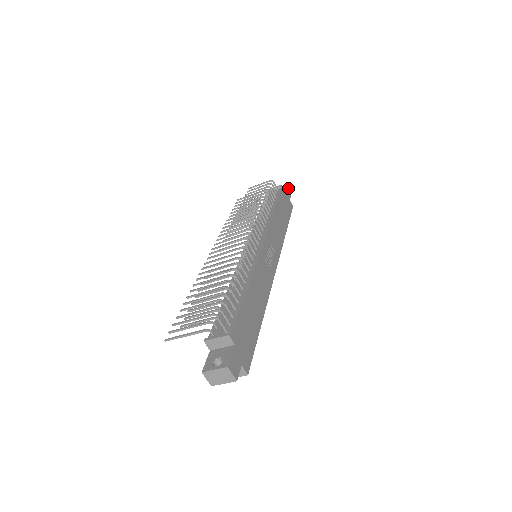
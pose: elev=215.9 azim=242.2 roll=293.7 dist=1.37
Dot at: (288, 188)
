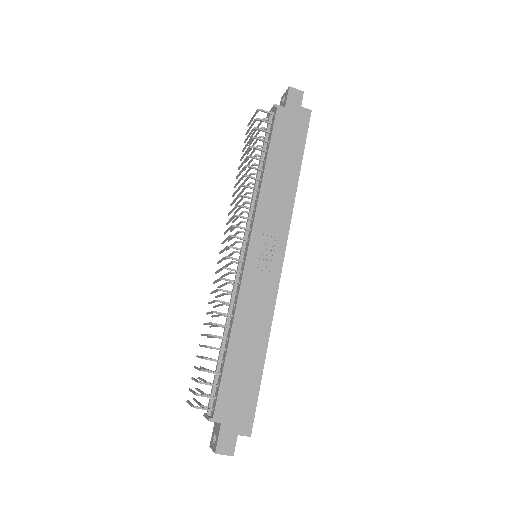
Dot at: (294, 88)
